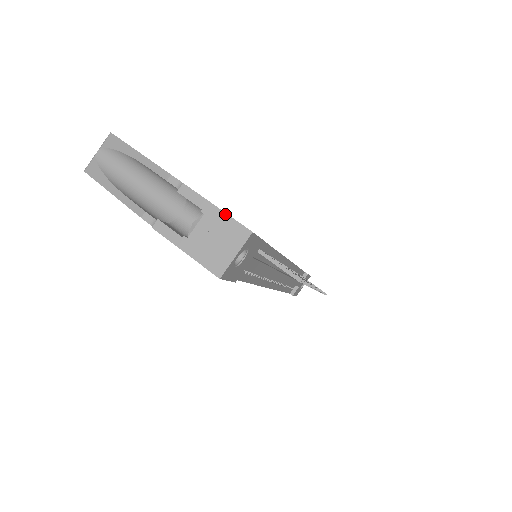
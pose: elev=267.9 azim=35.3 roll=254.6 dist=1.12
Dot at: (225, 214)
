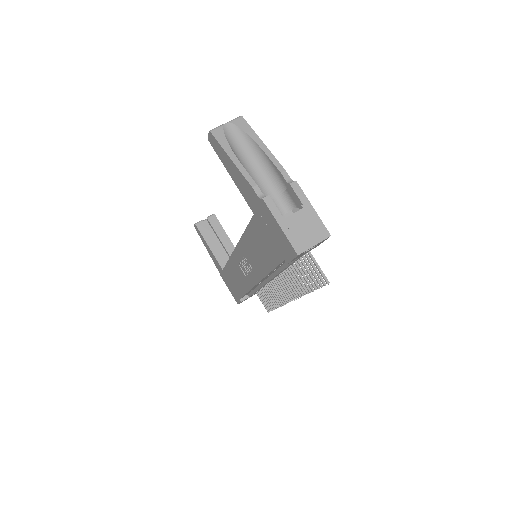
Dot at: (317, 215)
